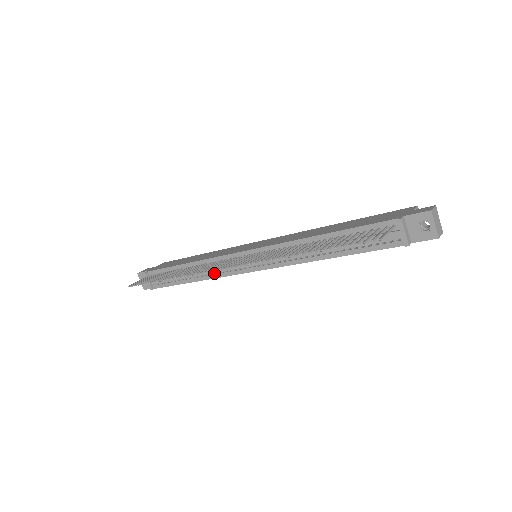
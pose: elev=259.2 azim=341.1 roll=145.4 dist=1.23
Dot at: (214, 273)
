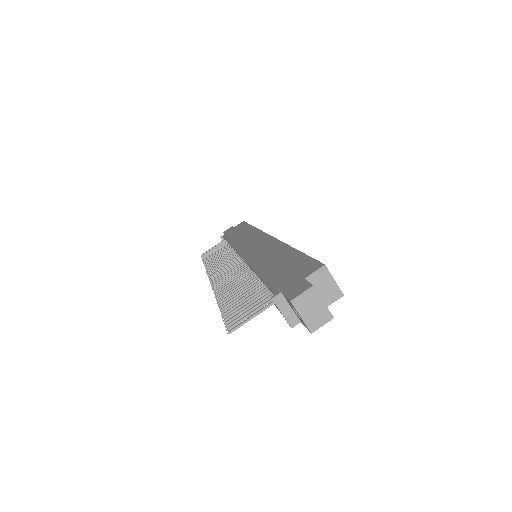
Dot at: occluded
